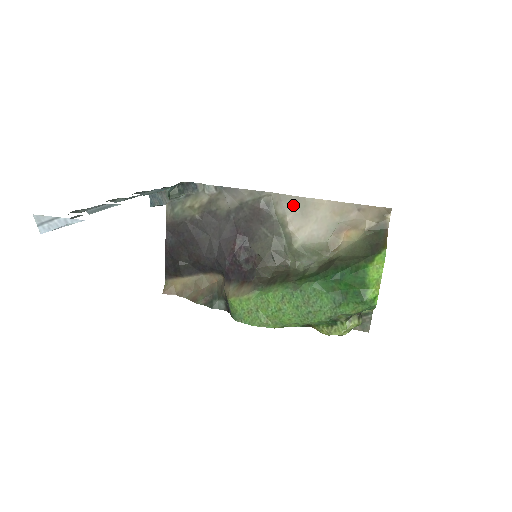
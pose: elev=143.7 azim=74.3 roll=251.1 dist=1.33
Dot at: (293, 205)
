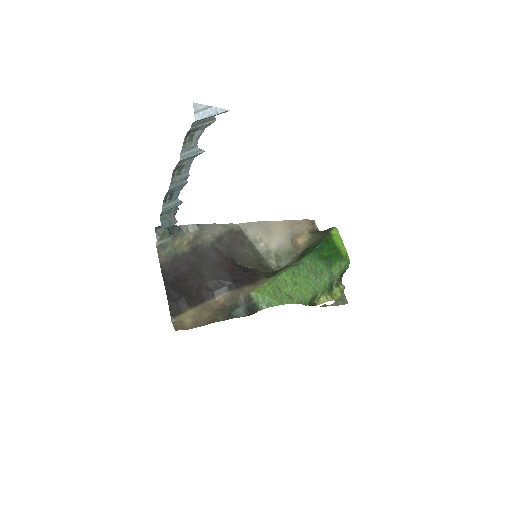
Dot at: (258, 227)
